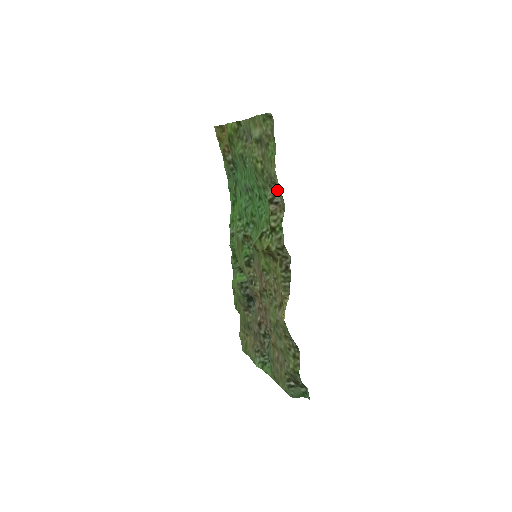
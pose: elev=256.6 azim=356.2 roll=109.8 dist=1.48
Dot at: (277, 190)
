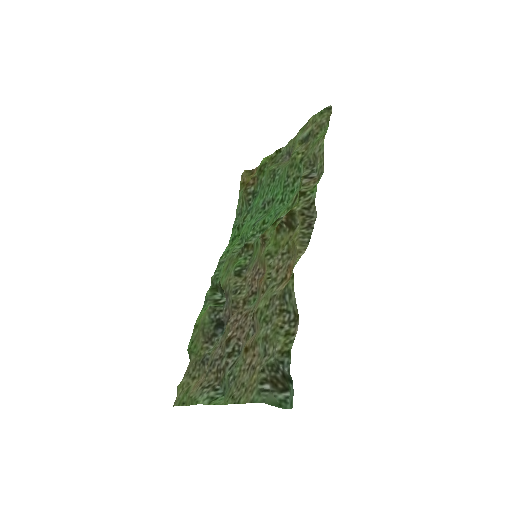
Dot at: (315, 169)
